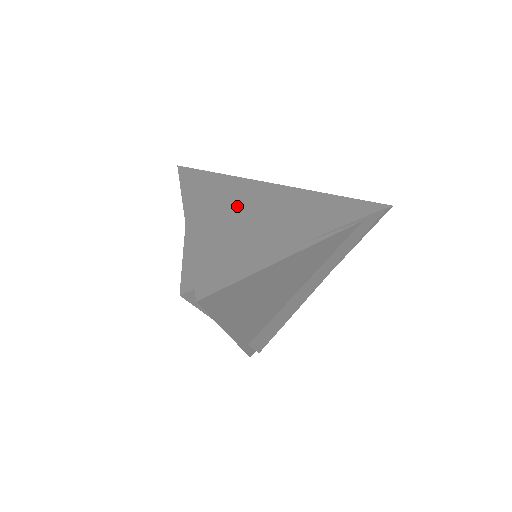
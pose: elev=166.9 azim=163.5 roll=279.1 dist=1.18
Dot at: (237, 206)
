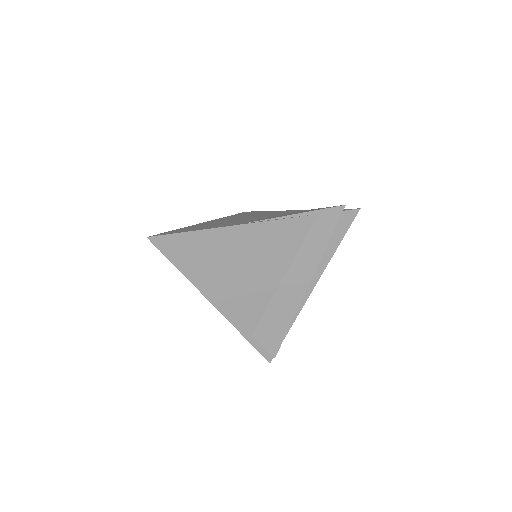
Dot at: (244, 217)
